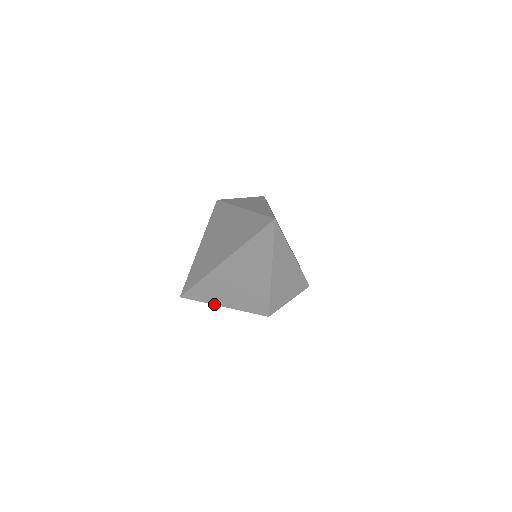
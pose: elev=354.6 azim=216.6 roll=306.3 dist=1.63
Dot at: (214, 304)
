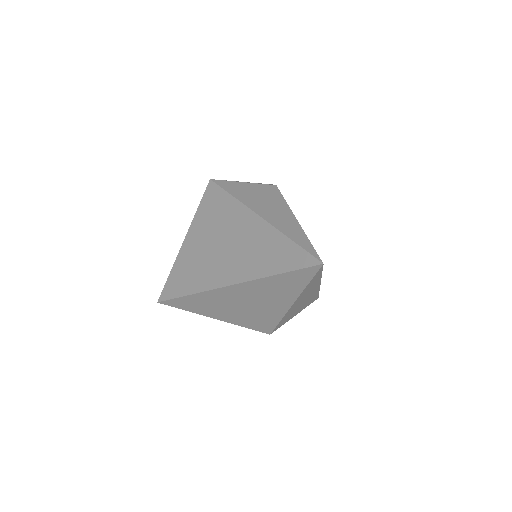
Dot at: occluded
